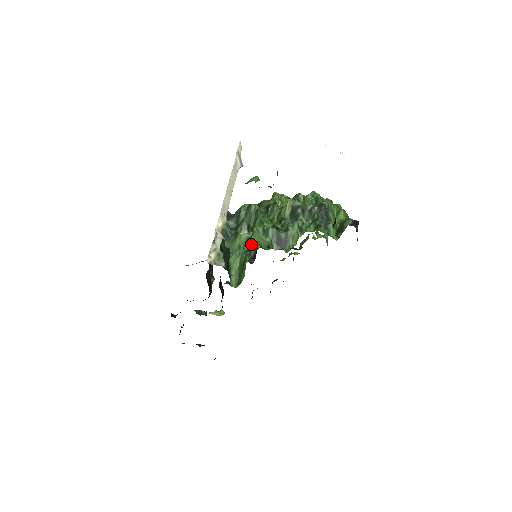
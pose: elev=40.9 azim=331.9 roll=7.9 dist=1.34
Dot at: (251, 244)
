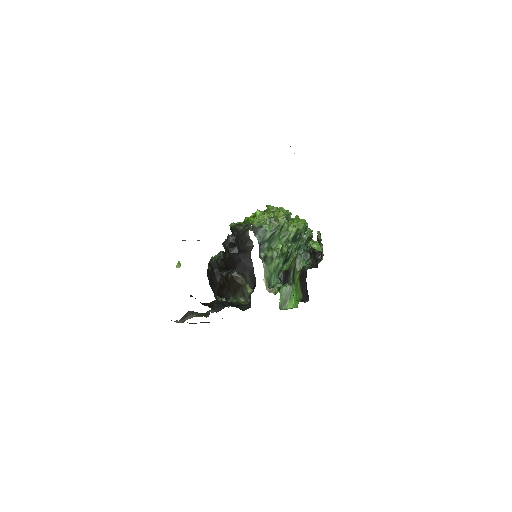
Dot at: (280, 268)
